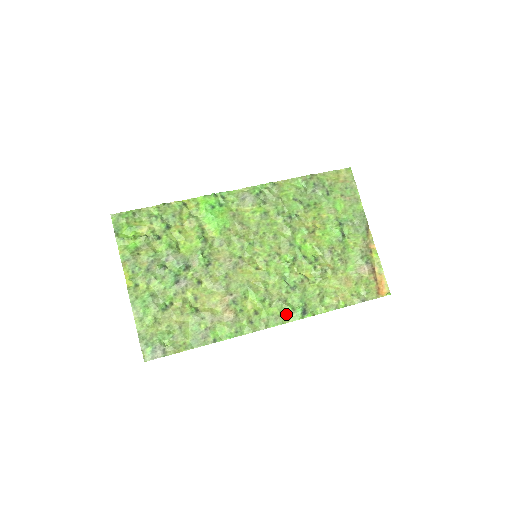
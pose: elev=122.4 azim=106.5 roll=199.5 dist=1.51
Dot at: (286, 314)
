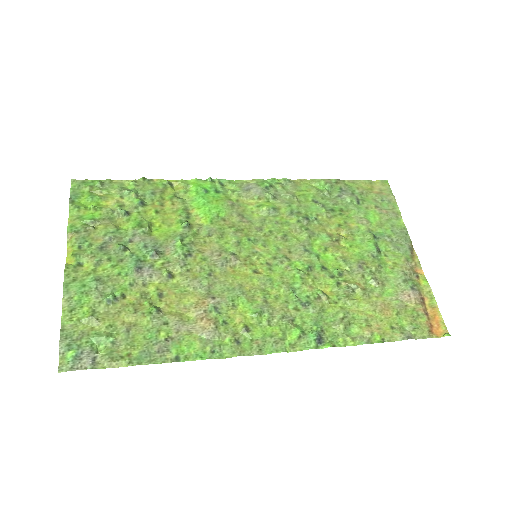
Dot at: (292, 339)
